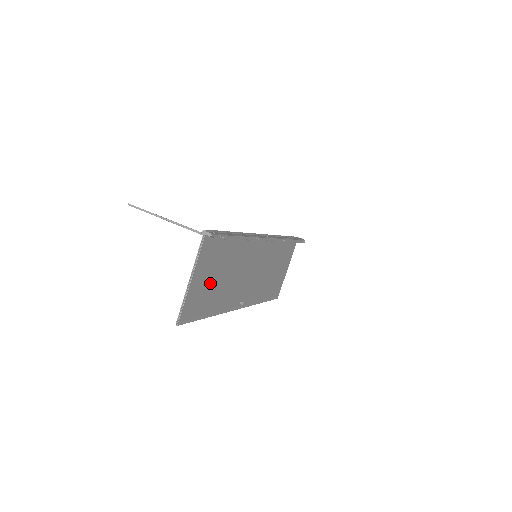
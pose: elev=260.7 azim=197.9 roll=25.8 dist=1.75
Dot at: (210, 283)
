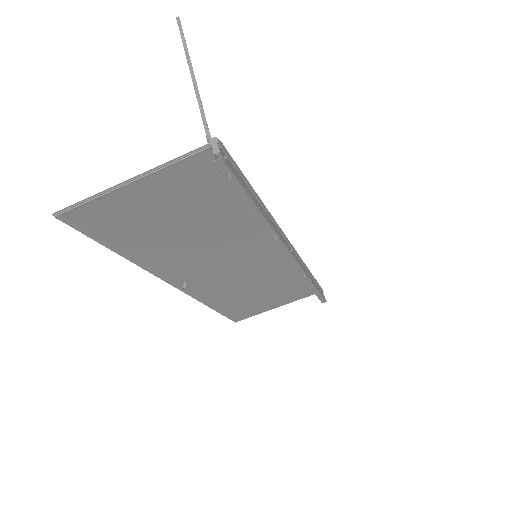
Dot at: (161, 218)
